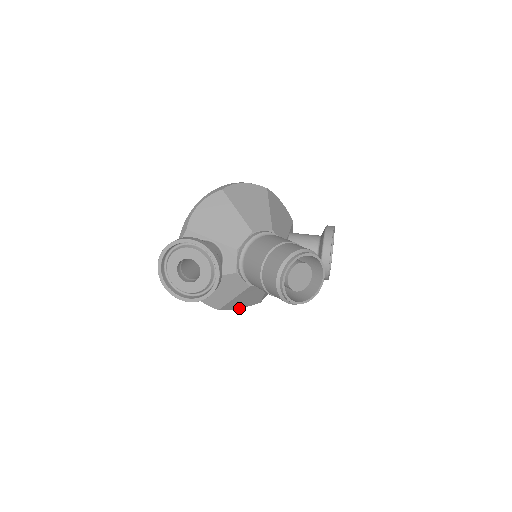
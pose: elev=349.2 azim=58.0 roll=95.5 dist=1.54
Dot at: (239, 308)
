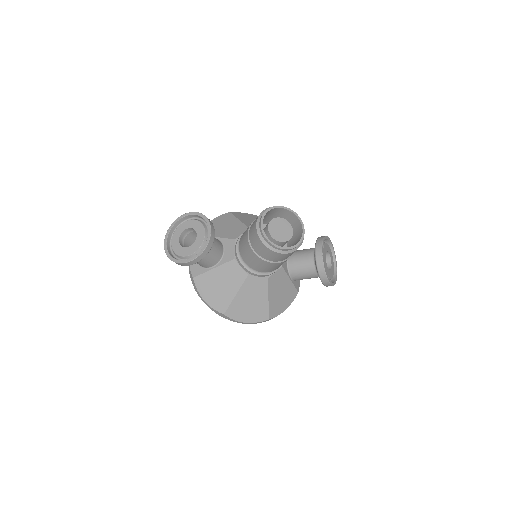
Dot at: (246, 322)
